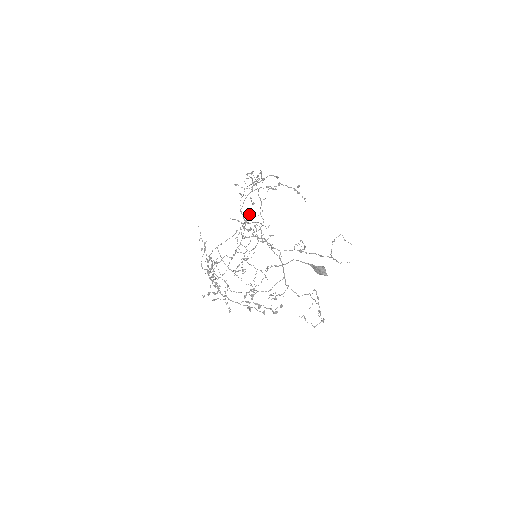
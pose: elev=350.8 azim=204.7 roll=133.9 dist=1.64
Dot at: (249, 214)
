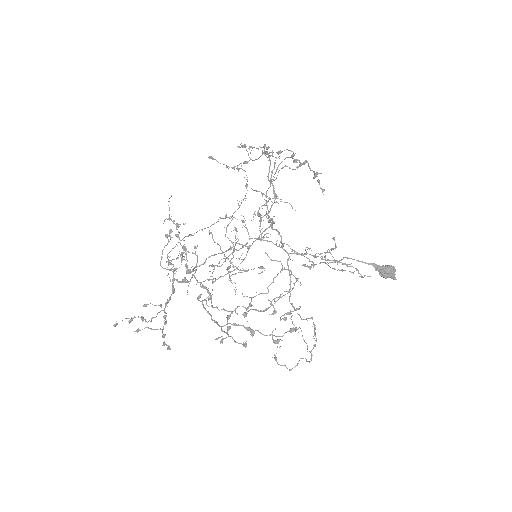
Dot at: occluded
